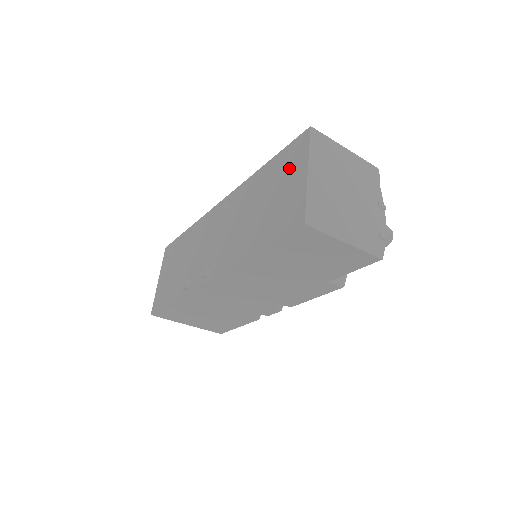
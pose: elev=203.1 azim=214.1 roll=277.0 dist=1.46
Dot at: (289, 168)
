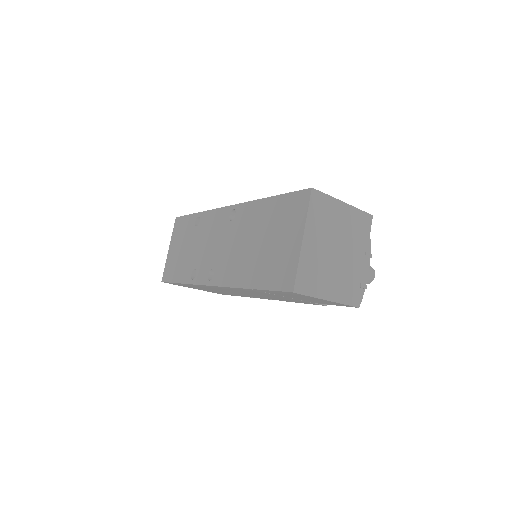
Dot at: (288, 221)
